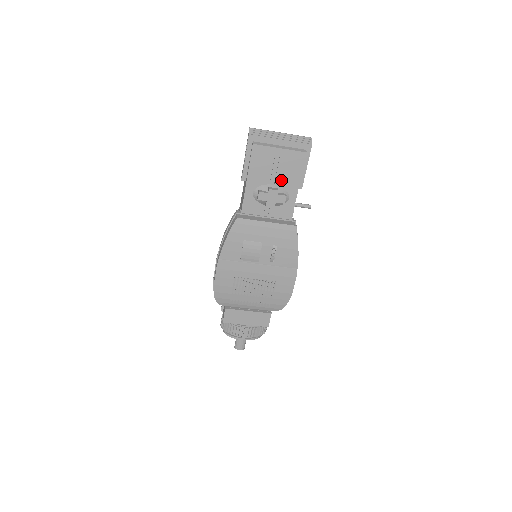
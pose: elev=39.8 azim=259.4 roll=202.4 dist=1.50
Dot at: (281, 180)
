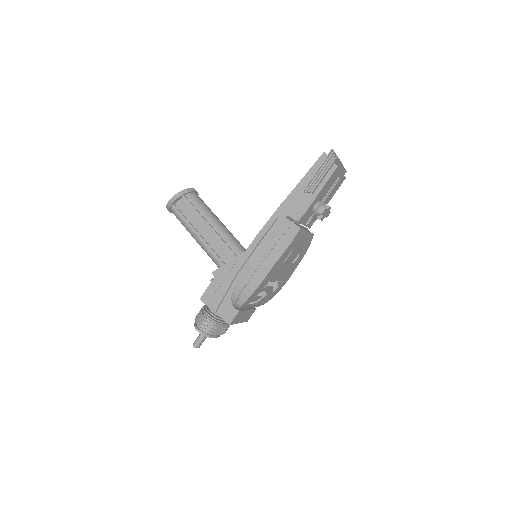
Dot at: (327, 197)
